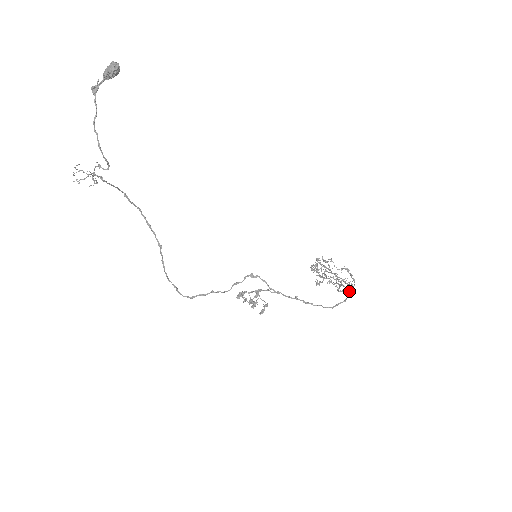
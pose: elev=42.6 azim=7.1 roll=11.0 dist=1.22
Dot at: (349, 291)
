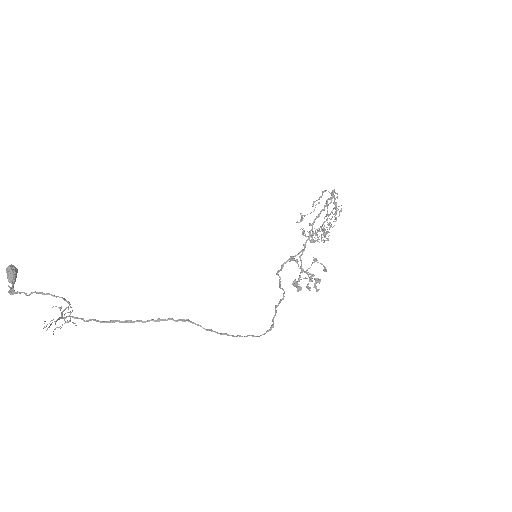
Dot at: (334, 197)
